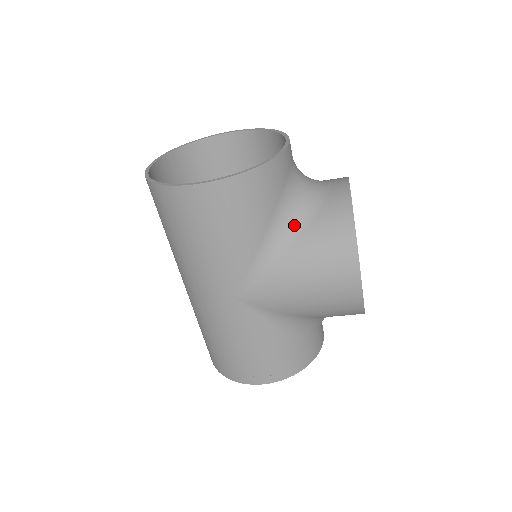
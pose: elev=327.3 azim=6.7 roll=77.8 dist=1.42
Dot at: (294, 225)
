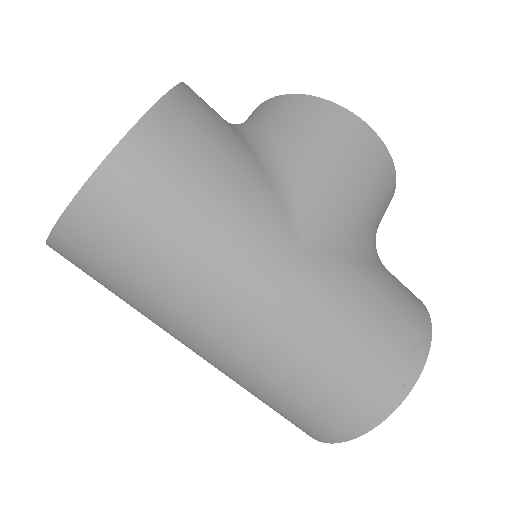
Dot at: (264, 137)
